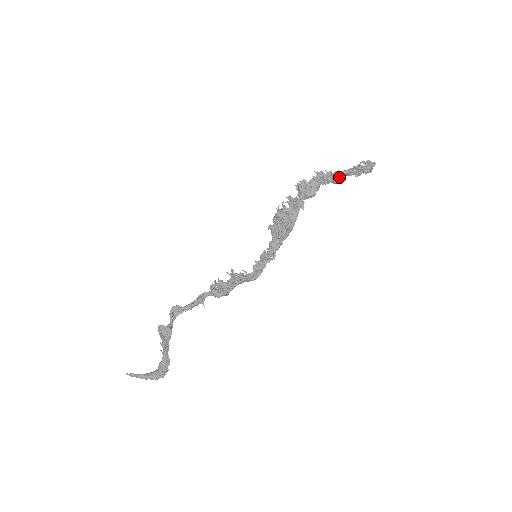
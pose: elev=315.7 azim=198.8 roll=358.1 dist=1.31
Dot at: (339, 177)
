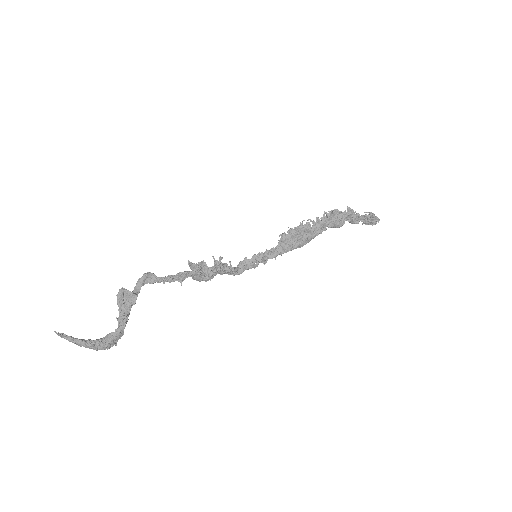
Dot at: (358, 220)
